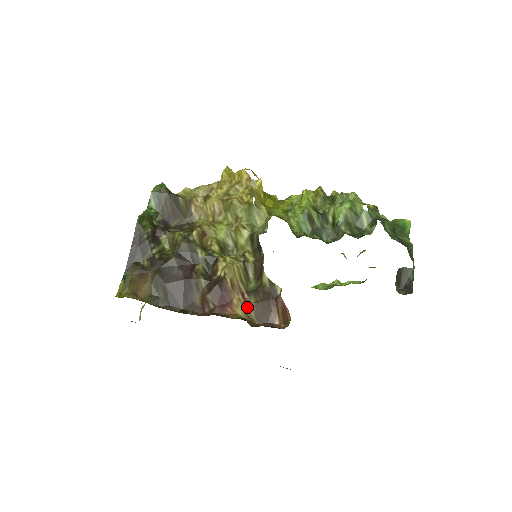
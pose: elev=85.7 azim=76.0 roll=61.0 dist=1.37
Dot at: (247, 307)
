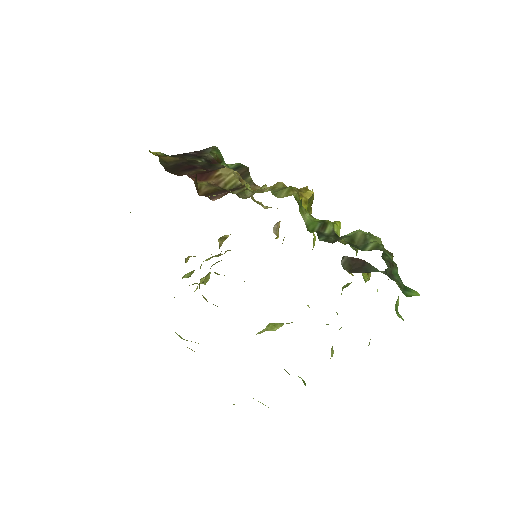
Dot at: (208, 185)
